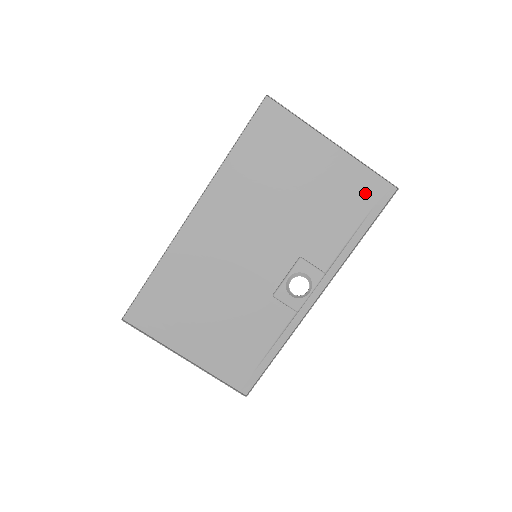
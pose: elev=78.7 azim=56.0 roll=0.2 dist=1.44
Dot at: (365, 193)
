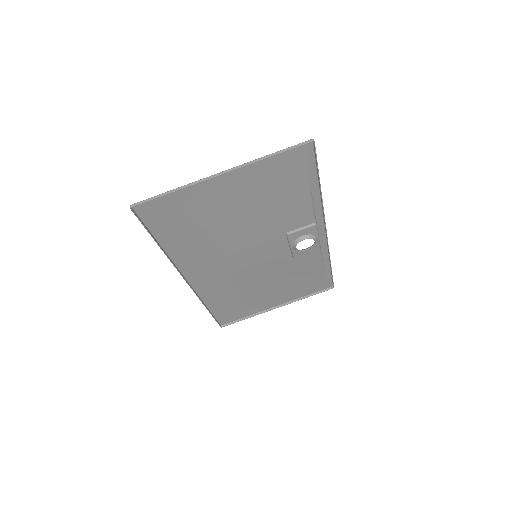
Dot at: (288, 168)
